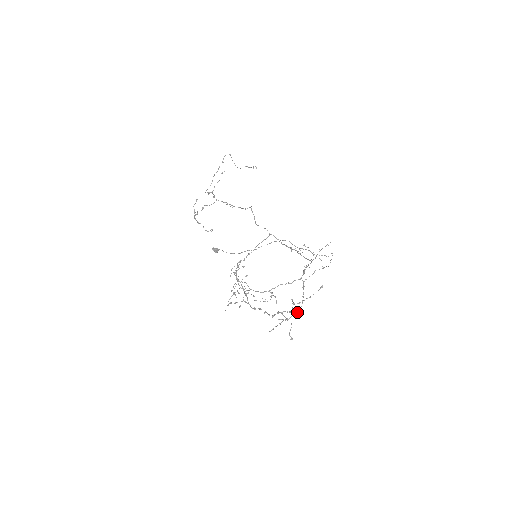
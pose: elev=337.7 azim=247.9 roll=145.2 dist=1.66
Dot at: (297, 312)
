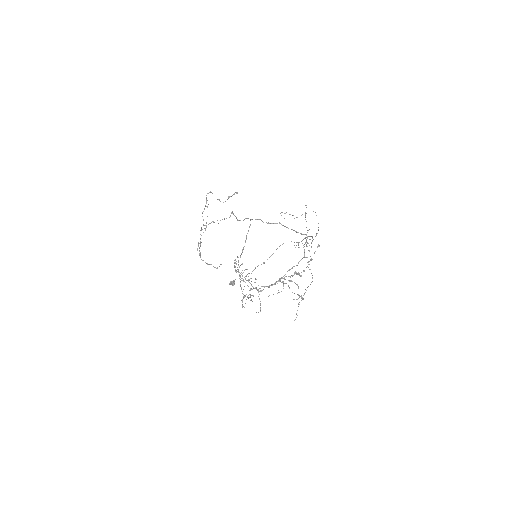
Dot at: occluded
